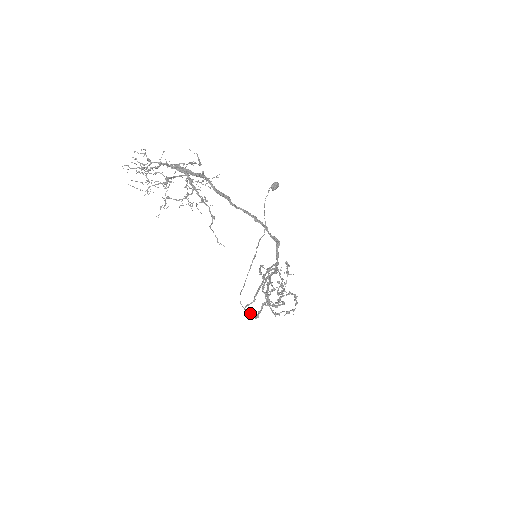
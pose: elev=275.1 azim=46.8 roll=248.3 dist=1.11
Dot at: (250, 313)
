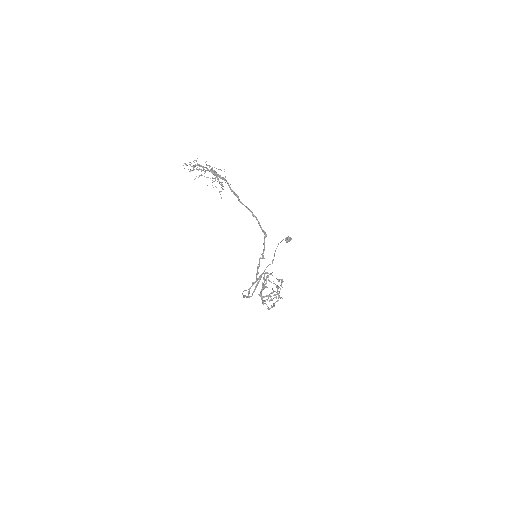
Dot at: (246, 296)
